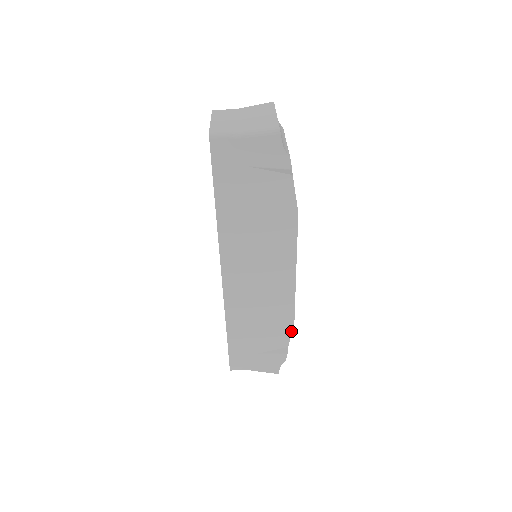
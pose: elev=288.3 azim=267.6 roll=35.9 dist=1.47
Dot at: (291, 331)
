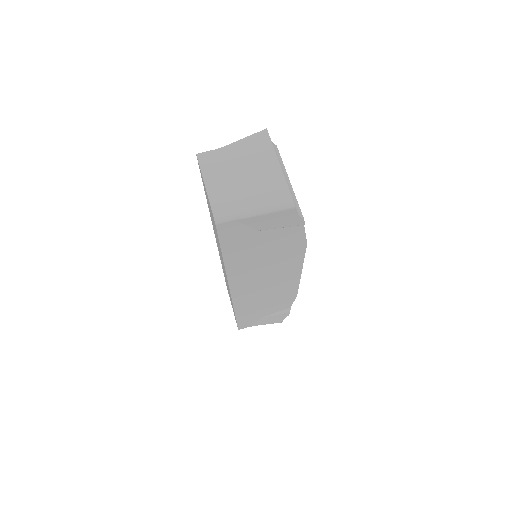
Dot at: (294, 300)
